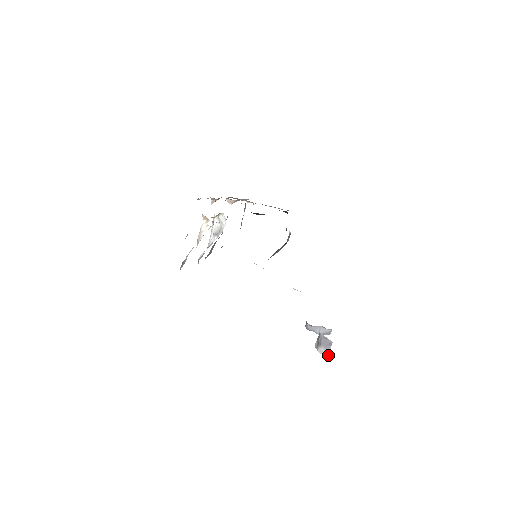
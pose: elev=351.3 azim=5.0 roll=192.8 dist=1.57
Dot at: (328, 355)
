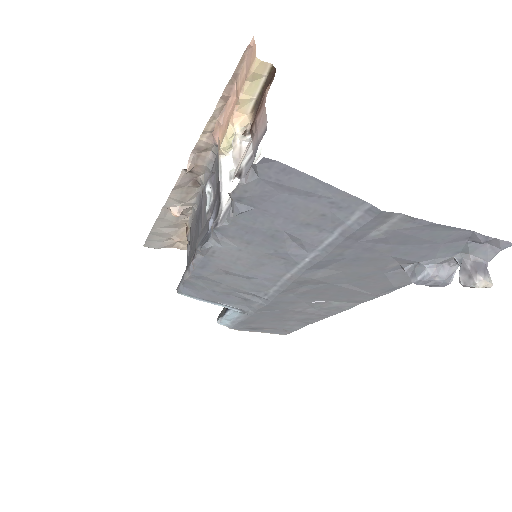
Dot at: (491, 286)
